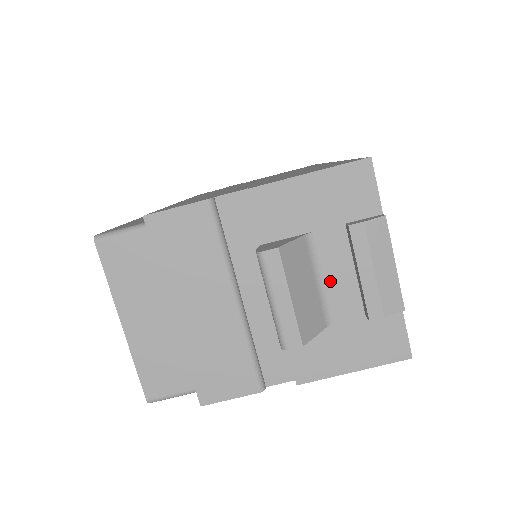
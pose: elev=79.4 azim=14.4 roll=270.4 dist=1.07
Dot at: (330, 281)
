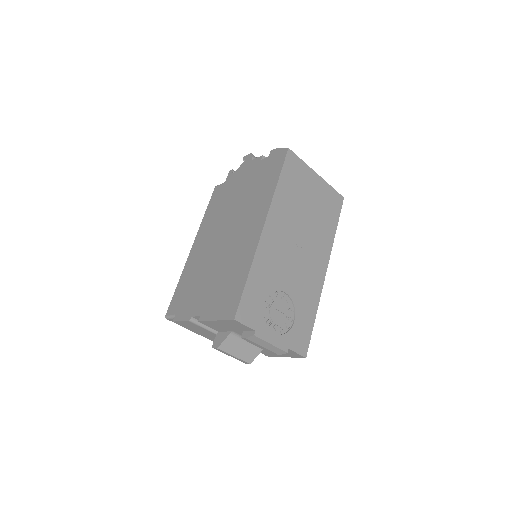
Dot at: occluded
